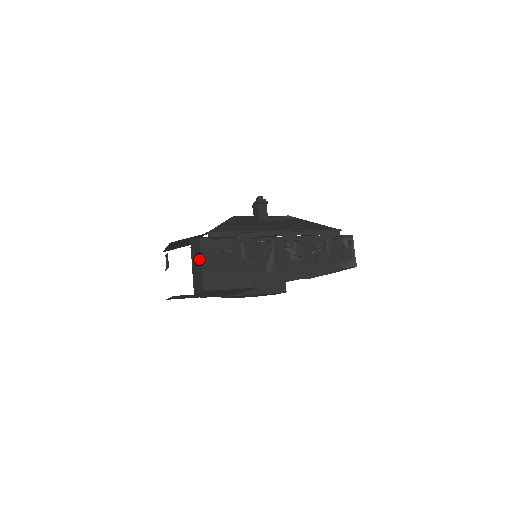
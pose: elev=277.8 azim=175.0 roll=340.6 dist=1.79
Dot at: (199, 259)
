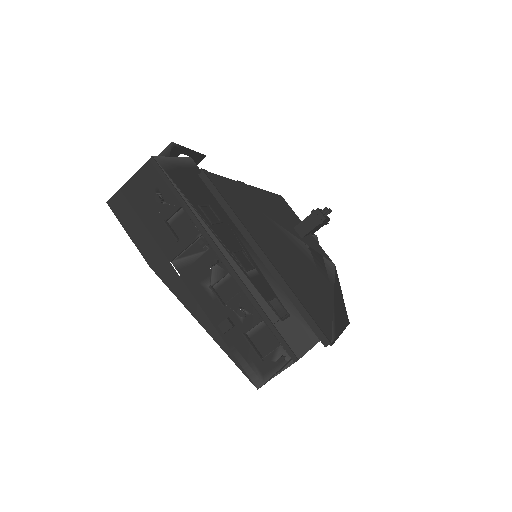
Dot at: occluded
